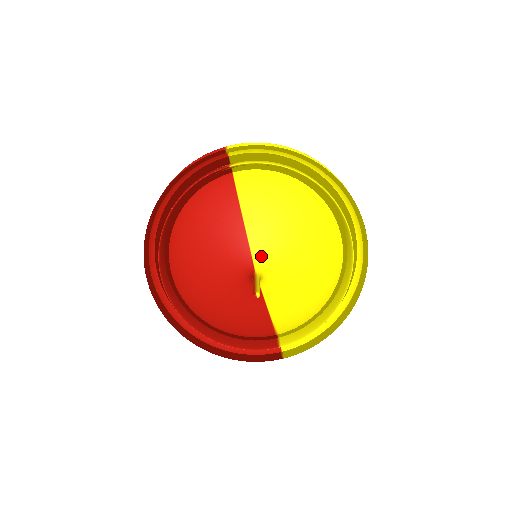
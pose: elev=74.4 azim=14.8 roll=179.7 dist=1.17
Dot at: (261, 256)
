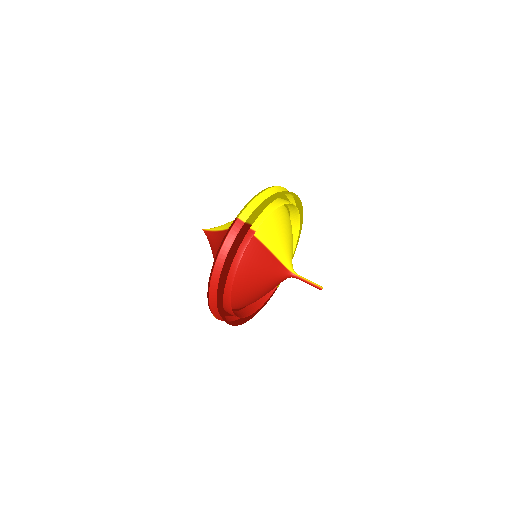
Dot at: (288, 263)
